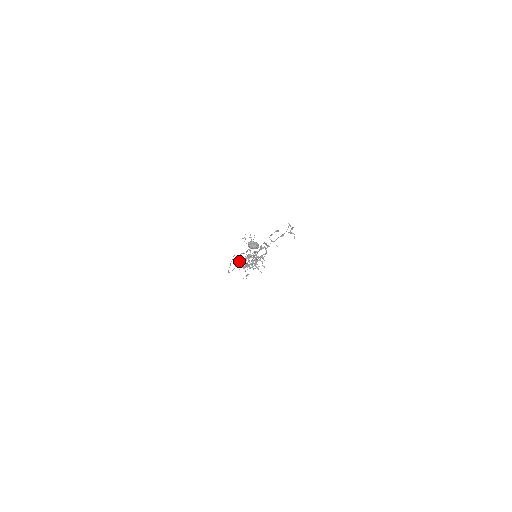
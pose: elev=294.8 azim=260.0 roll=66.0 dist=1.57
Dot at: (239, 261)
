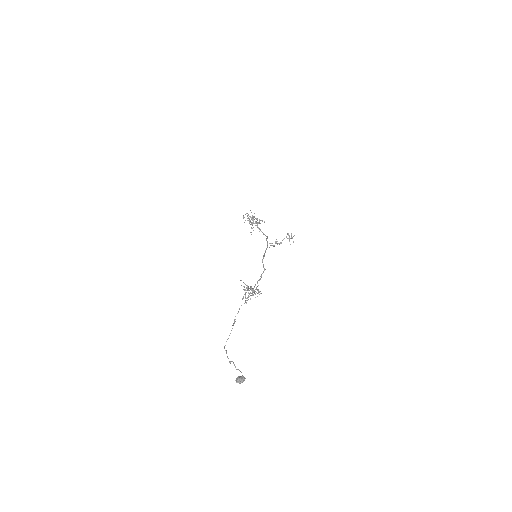
Dot at: (235, 316)
